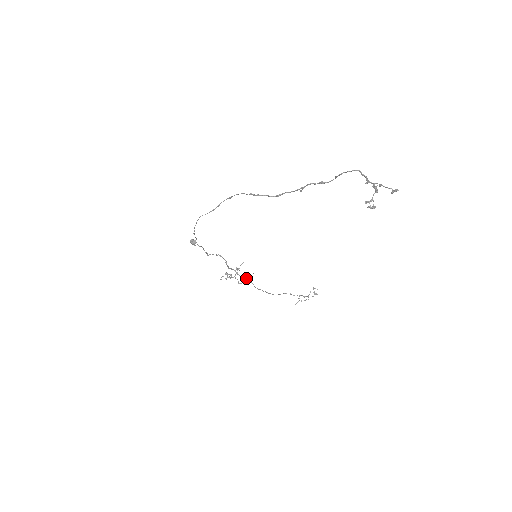
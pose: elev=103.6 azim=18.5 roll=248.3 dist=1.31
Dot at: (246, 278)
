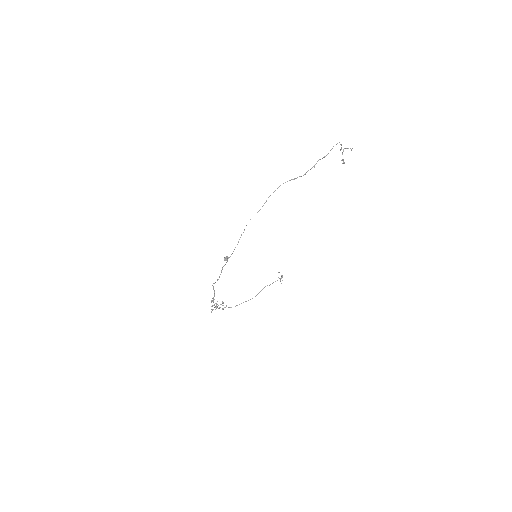
Dot at: (222, 305)
